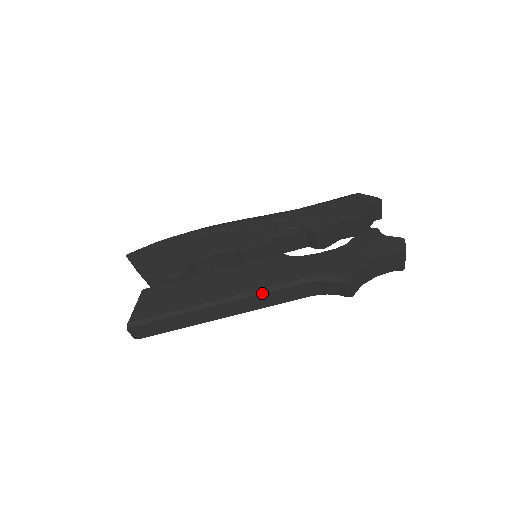
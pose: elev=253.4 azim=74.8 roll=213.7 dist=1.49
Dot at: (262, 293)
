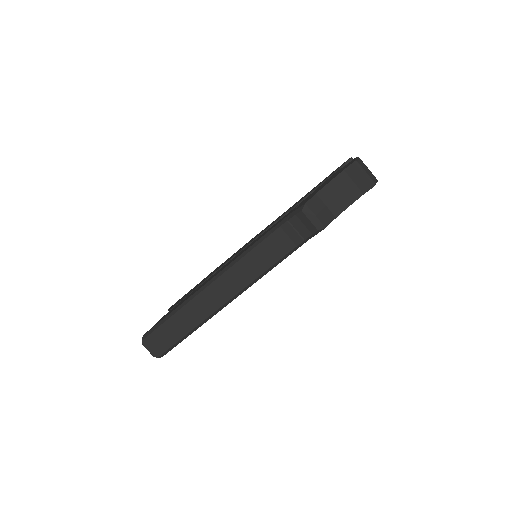
Dot at: (239, 260)
